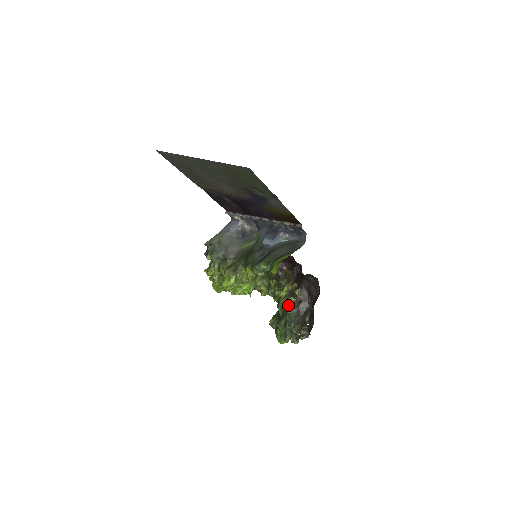
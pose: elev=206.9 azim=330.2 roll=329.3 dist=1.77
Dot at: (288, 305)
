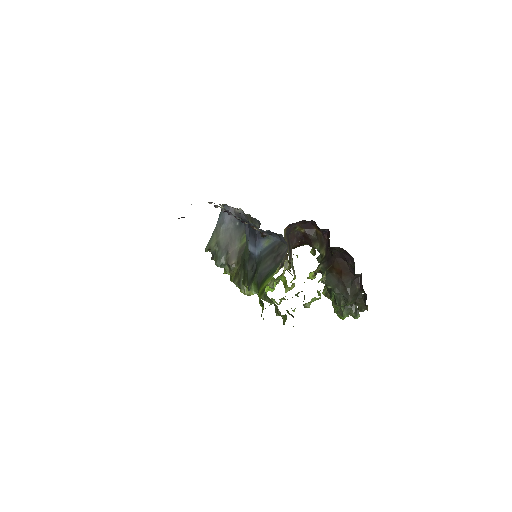
Dot at: (328, 280)
